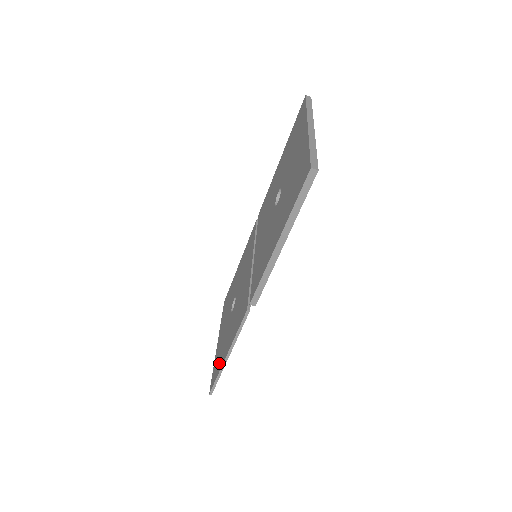
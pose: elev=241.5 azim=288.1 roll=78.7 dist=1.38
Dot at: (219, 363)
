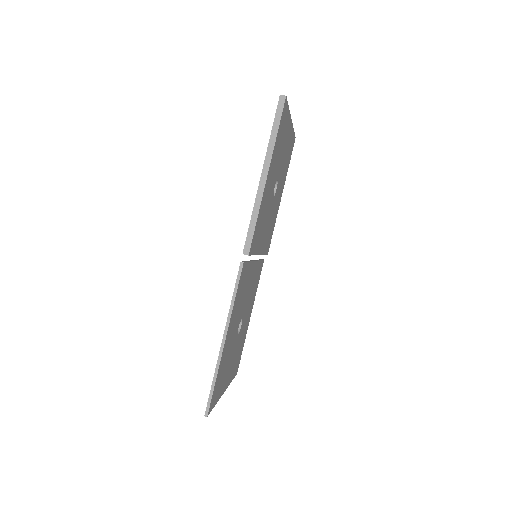
Dot at: occluded
